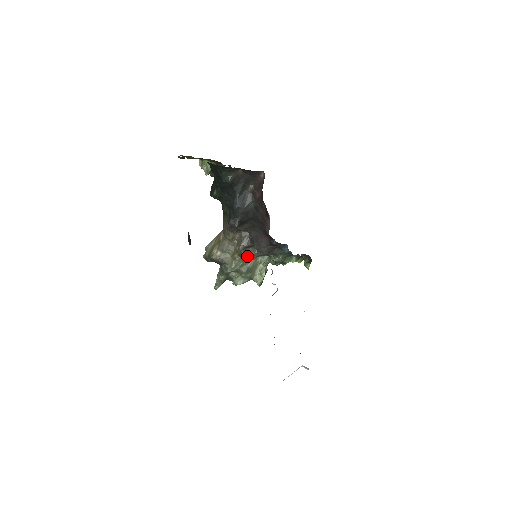
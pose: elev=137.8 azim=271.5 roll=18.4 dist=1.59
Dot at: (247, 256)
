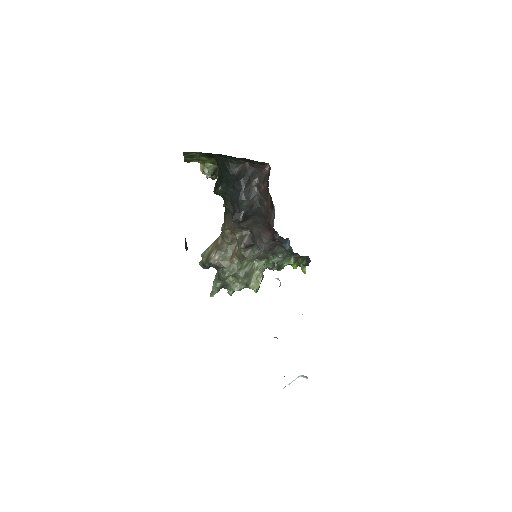
Dot at: (247, 257)
